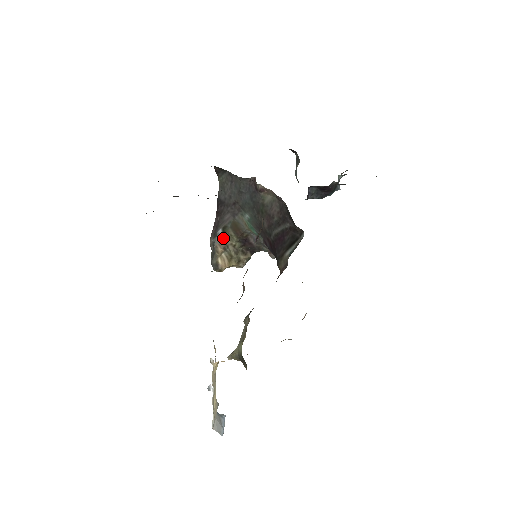
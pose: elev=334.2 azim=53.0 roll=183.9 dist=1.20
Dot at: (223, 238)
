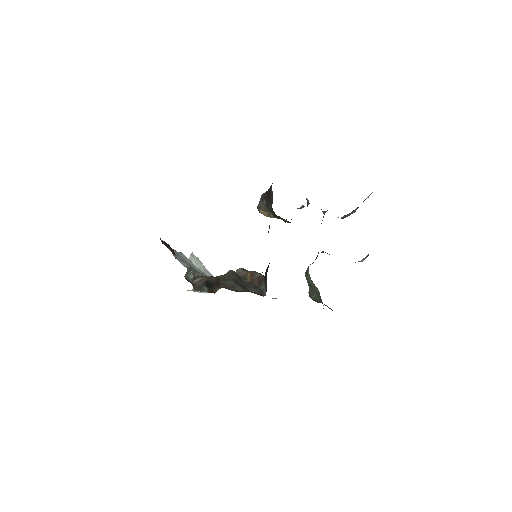
Dot at: (265, 207)
